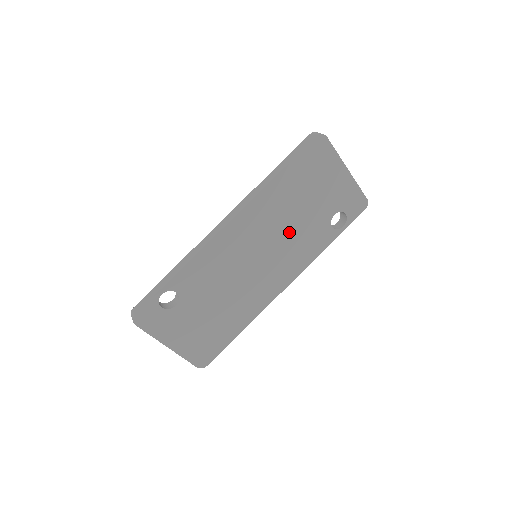
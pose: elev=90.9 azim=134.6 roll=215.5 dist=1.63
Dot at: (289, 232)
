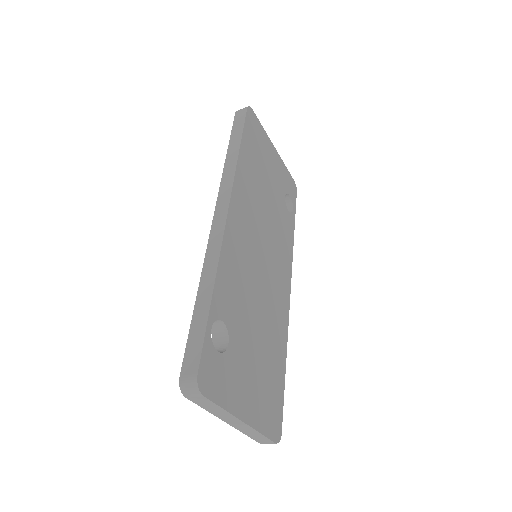
Dot at: (269, 218)
